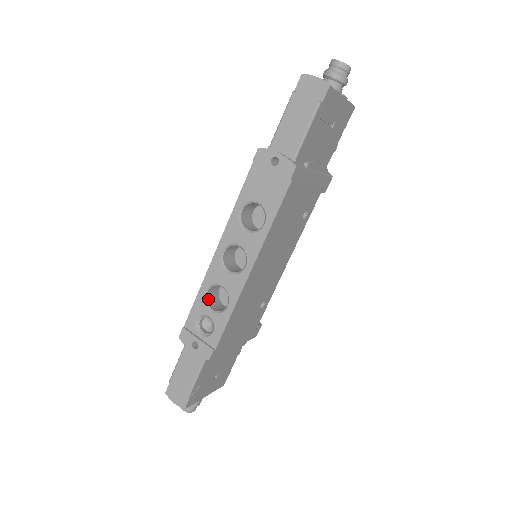
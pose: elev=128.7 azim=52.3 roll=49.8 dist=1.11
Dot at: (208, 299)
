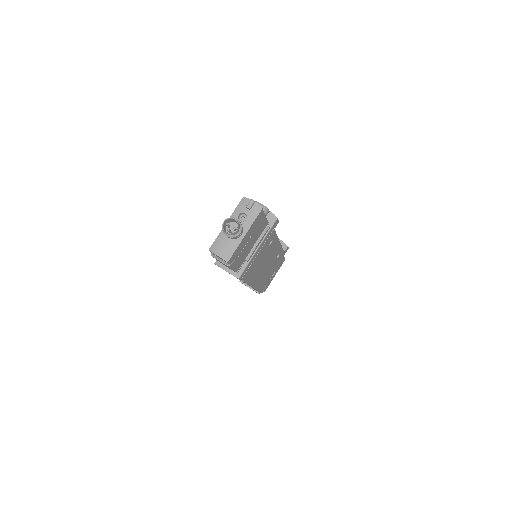
Dot at: occluded
